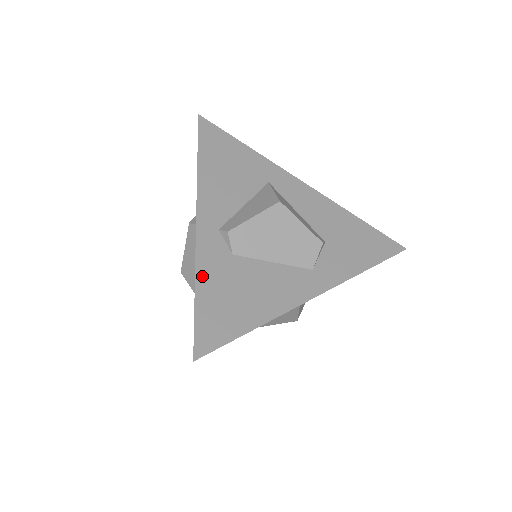
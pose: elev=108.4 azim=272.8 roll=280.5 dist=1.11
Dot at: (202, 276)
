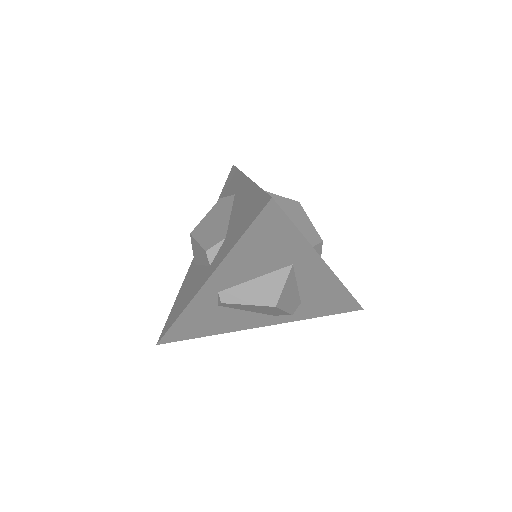
Dot at: (186, 314)
